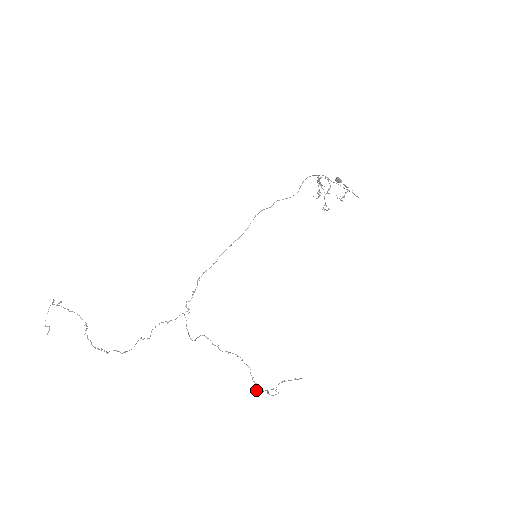
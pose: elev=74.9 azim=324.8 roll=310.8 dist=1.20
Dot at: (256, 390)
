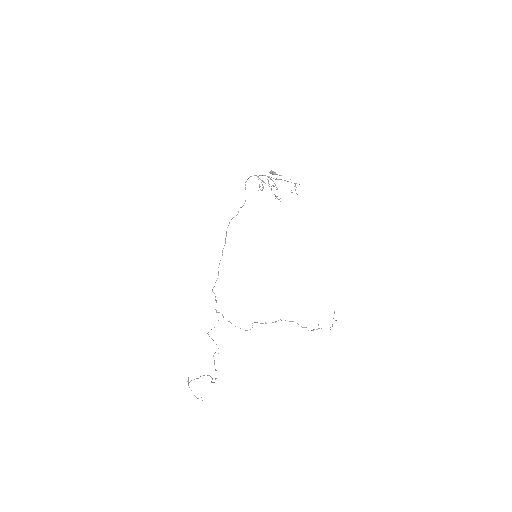
Dot at: occluded
